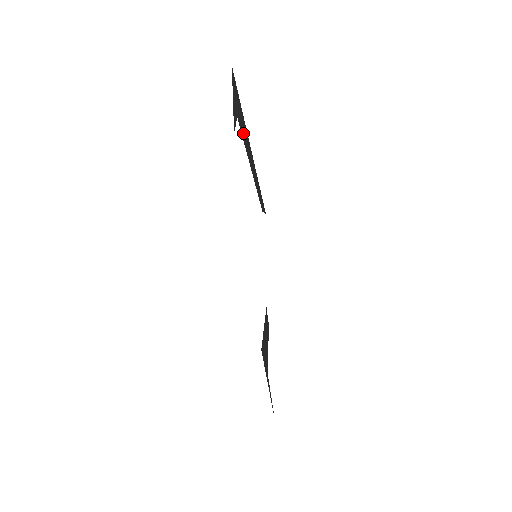
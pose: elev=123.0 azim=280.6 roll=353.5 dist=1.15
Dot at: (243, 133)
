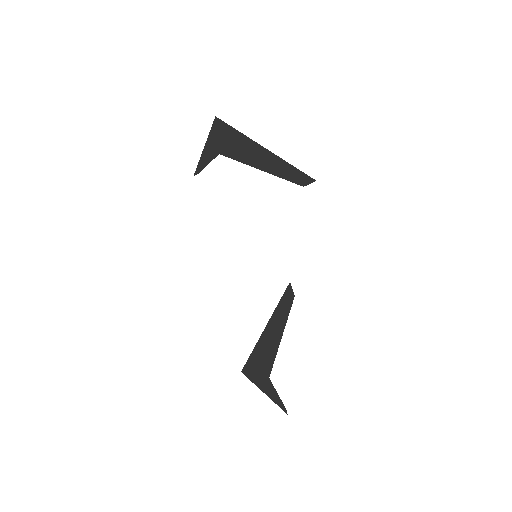
Dot at: (244, 155)
